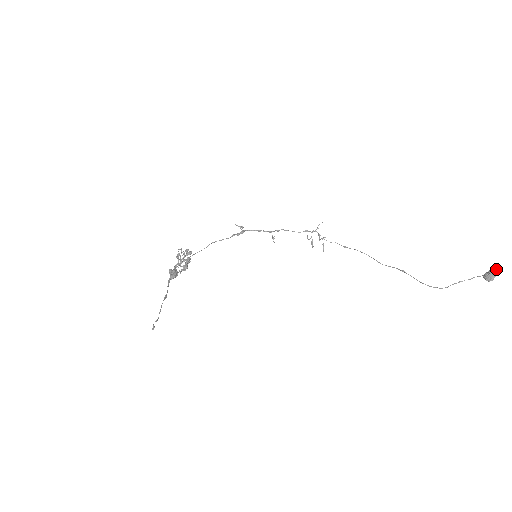
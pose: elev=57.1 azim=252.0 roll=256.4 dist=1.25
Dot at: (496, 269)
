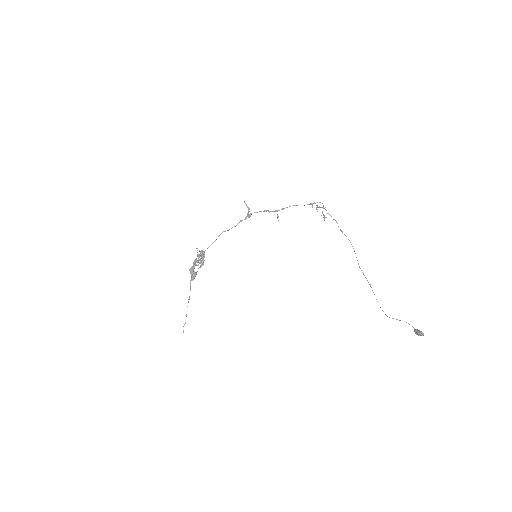
Dot at: (423, 334)
